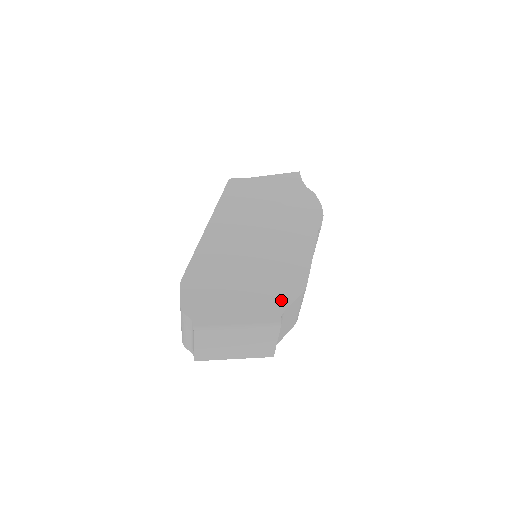
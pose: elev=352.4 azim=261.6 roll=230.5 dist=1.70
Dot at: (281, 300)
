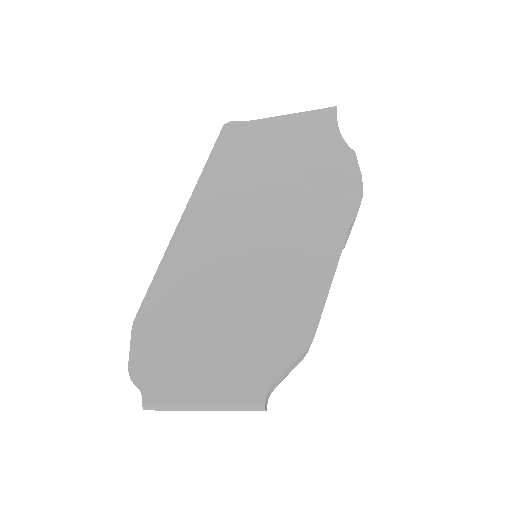
Dot at: (271, 363)
